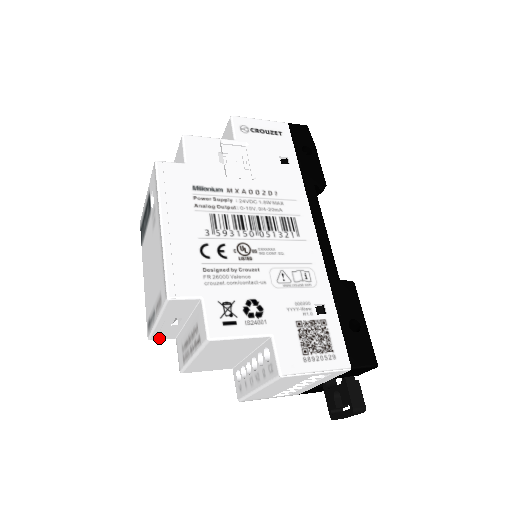
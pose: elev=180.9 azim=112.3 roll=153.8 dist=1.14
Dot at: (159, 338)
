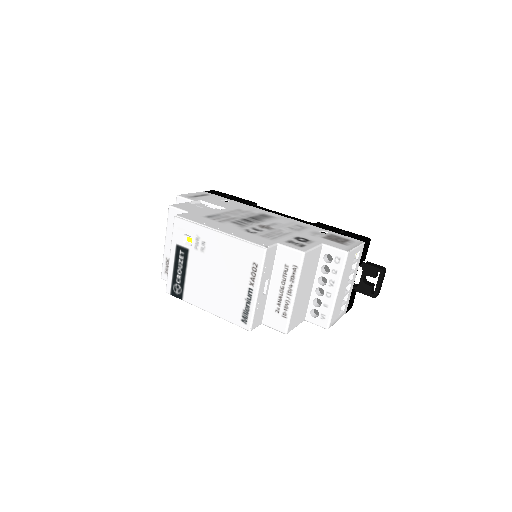
Dot at: (255, 325)
